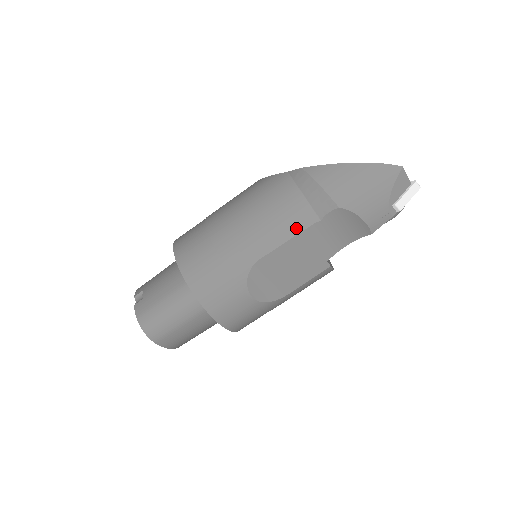
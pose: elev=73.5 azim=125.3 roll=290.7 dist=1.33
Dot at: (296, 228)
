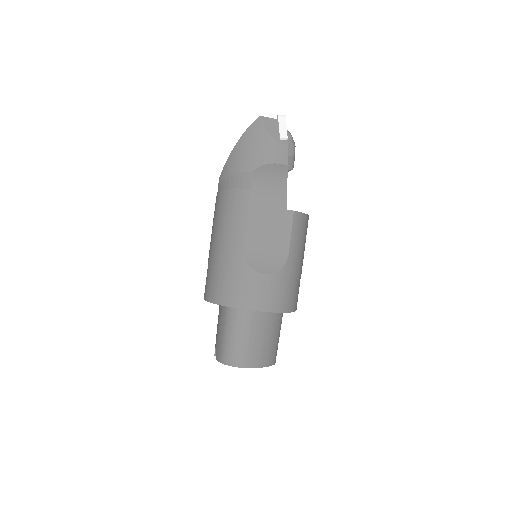
Dot at: (244, 208)
